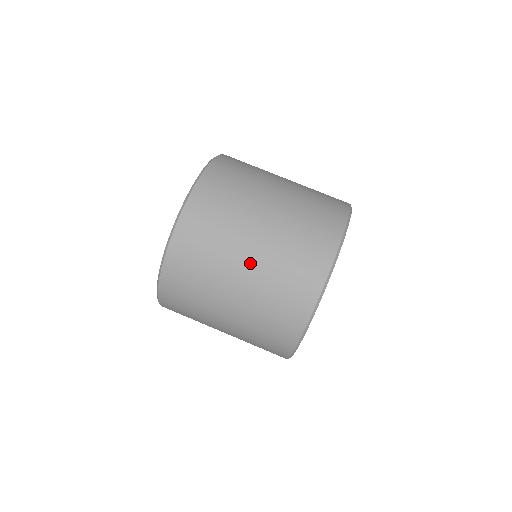
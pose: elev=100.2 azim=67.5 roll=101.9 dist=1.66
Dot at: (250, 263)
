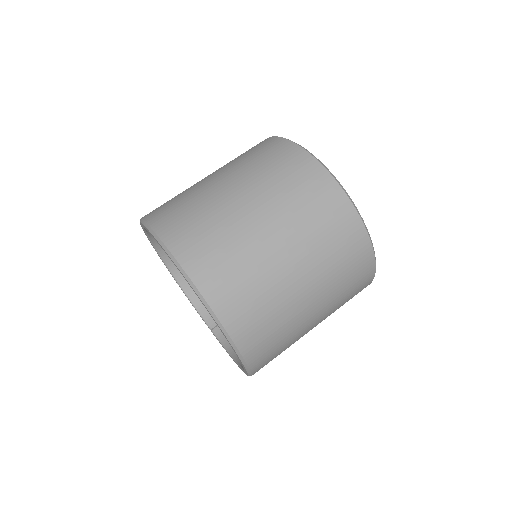
Dot at: (248, 199)
